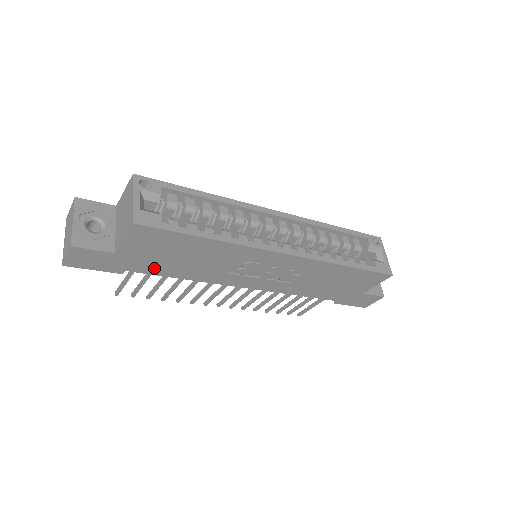
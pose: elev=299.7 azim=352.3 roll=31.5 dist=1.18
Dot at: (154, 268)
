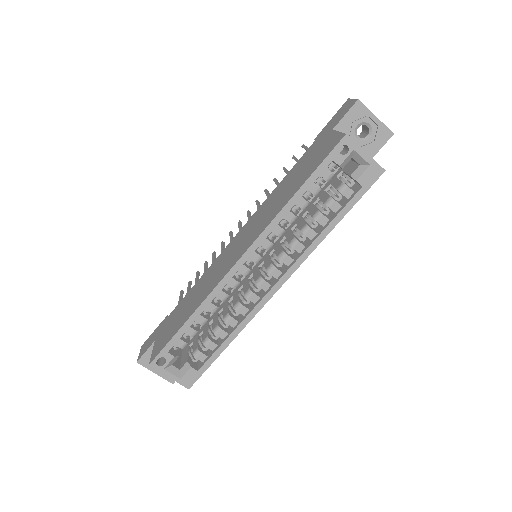
Dot at: occluded
